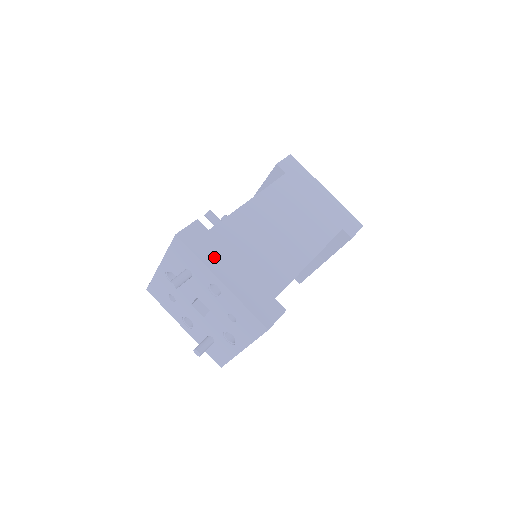
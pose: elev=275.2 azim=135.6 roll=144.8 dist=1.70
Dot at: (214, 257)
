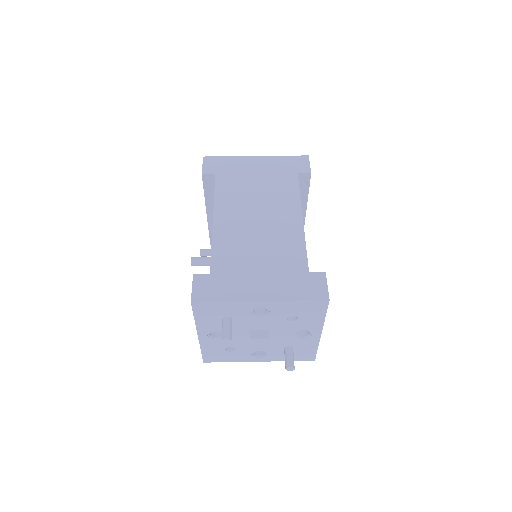
Dot at: (235, 289)
